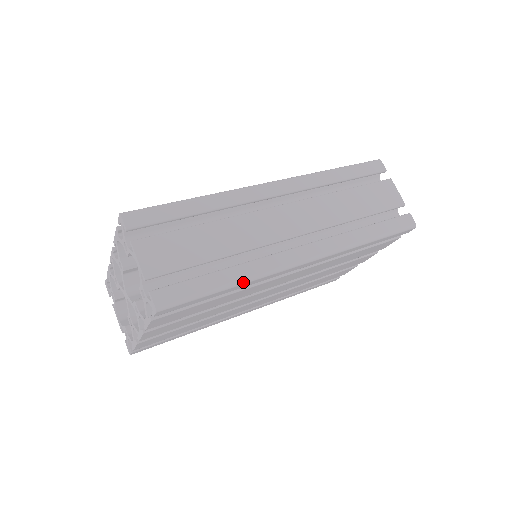
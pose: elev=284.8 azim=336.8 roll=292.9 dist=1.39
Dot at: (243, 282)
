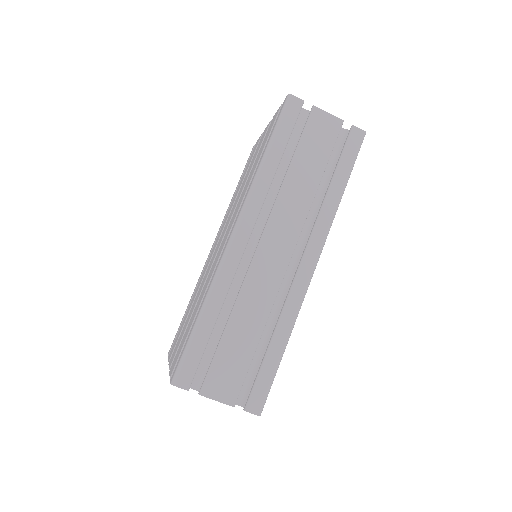
Dot at: occluded
